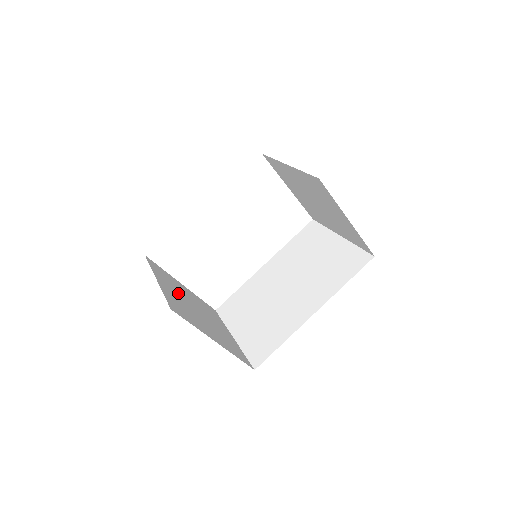
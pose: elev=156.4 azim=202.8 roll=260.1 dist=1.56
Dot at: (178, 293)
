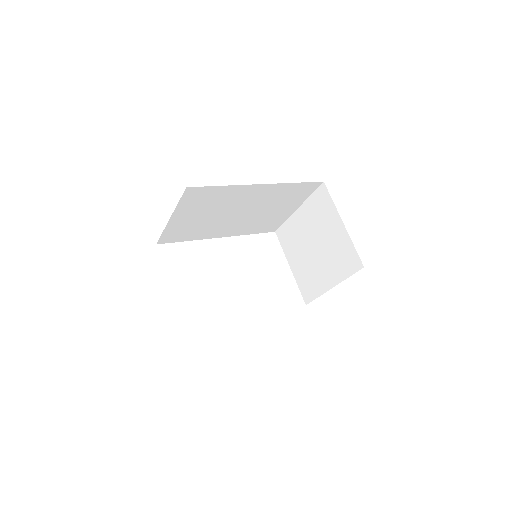
Dot at: occluded
